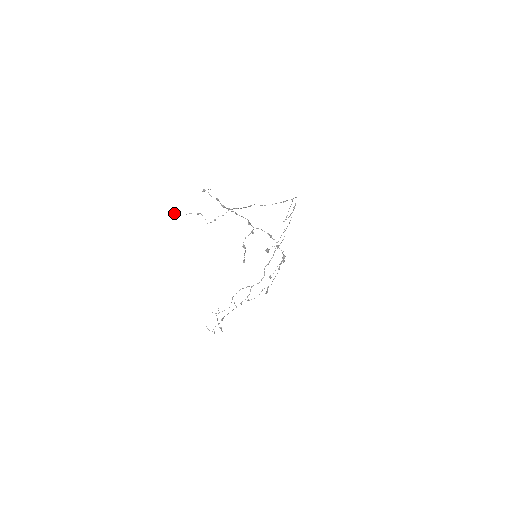
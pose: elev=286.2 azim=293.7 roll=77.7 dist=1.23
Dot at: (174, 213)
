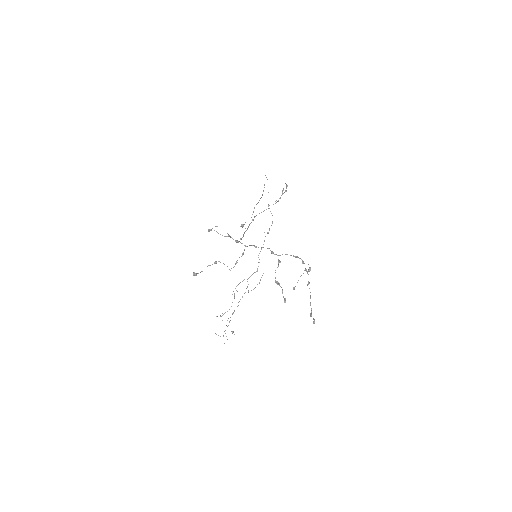
Dot at: occluded
